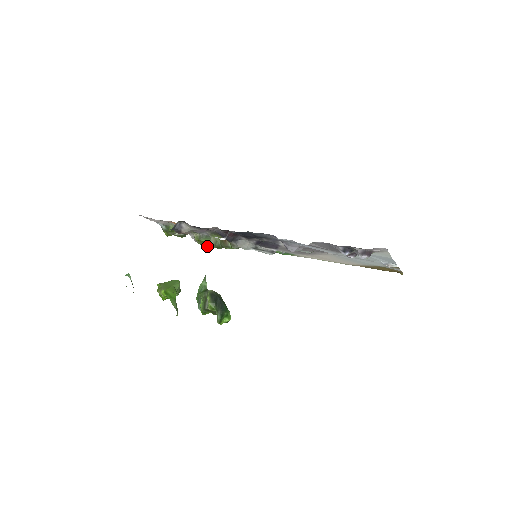
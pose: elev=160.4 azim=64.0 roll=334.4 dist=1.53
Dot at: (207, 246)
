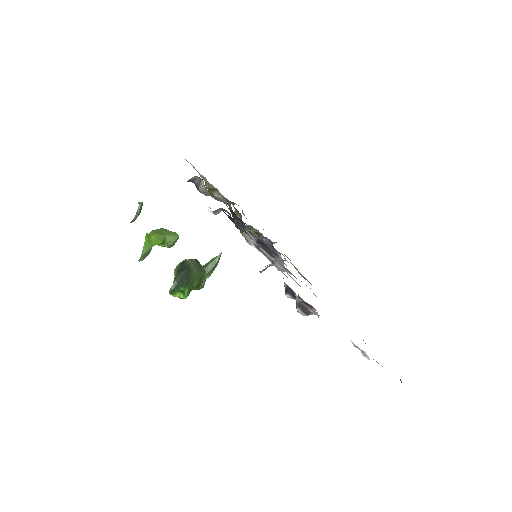
Dot at: occluded
